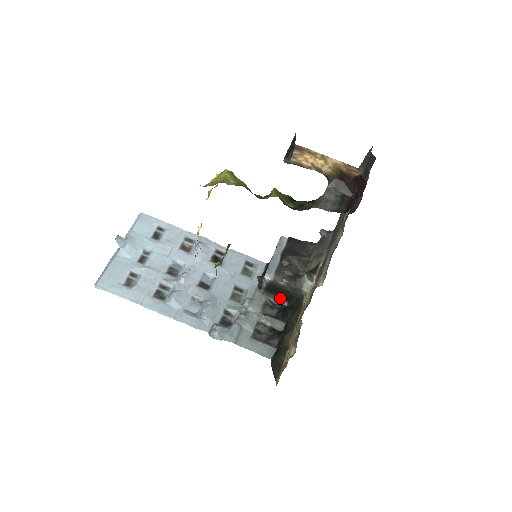
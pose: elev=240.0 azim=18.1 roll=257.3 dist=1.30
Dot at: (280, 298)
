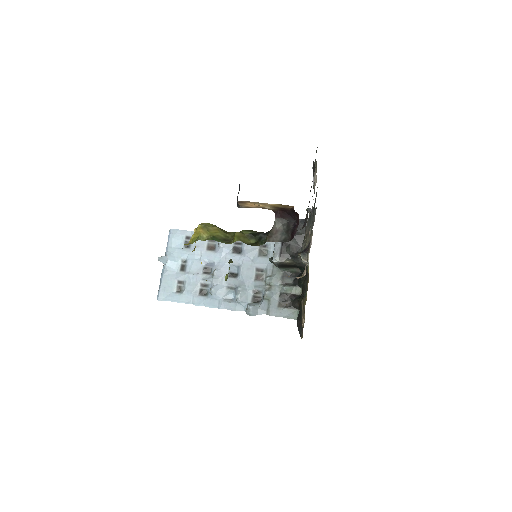
Dot at: (293, 268)
